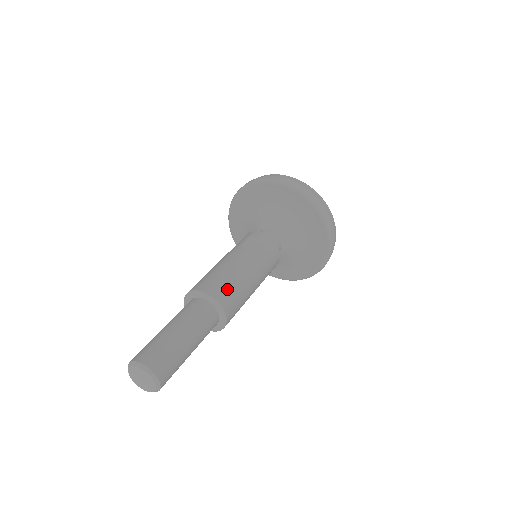
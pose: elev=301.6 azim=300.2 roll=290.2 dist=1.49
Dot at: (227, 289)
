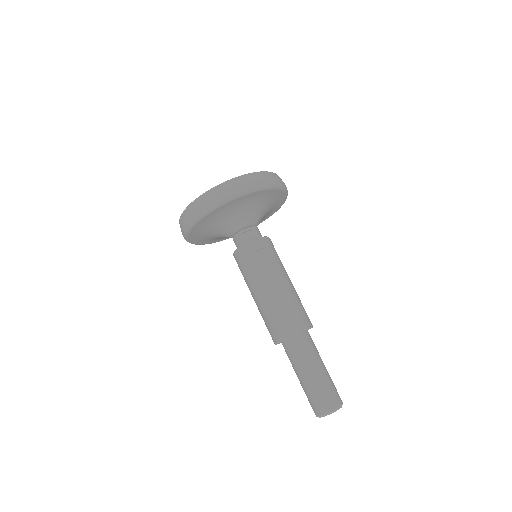
Dot at: (299, 314)
